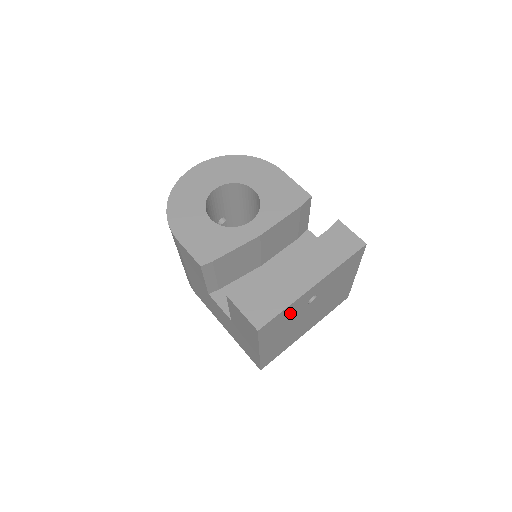
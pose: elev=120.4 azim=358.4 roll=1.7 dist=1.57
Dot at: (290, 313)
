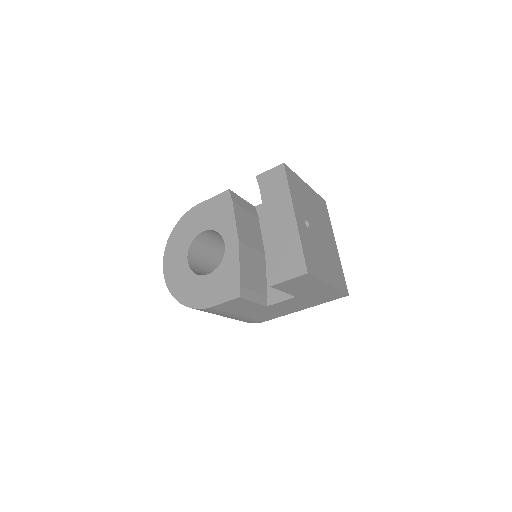
Dot at: (308, 245)
